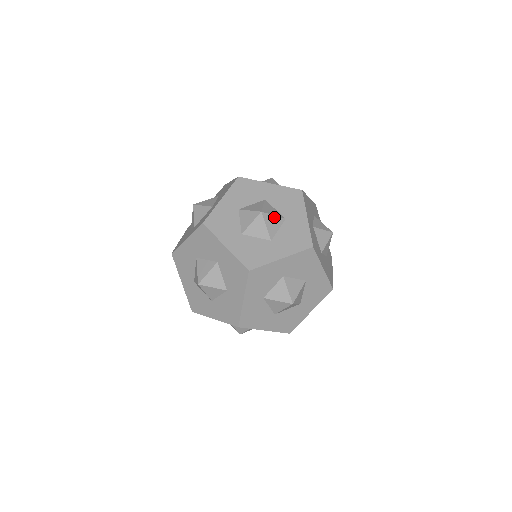
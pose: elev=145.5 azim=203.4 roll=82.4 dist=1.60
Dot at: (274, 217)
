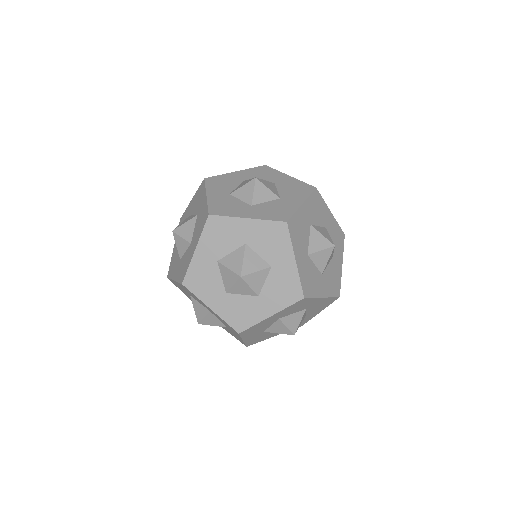
Dot at: occluded
